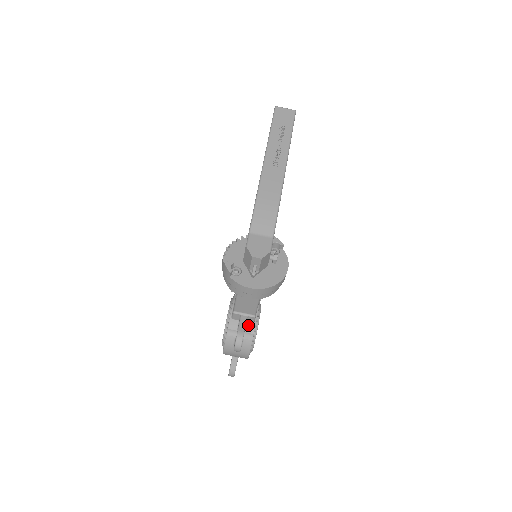
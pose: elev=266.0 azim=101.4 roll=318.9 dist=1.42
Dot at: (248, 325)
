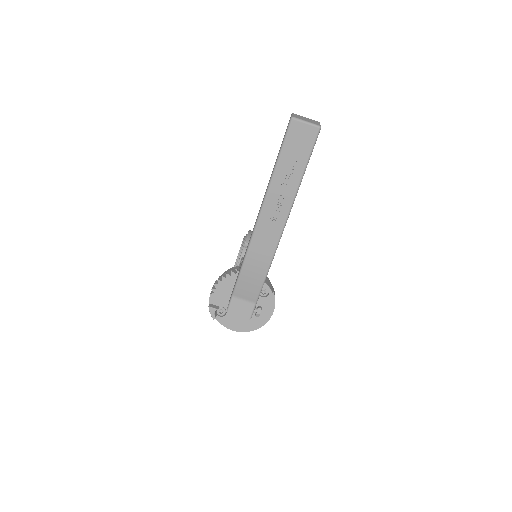
Dot at: occluded
